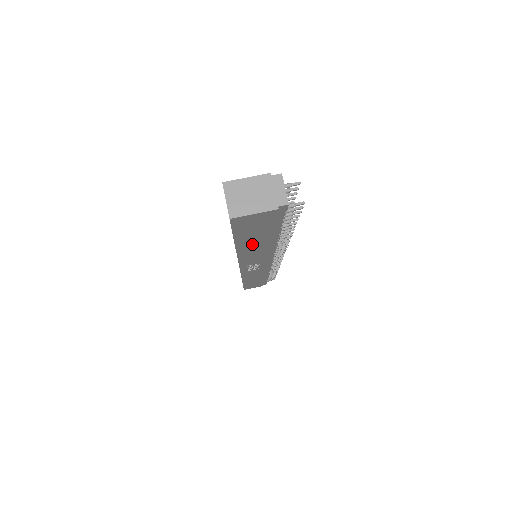
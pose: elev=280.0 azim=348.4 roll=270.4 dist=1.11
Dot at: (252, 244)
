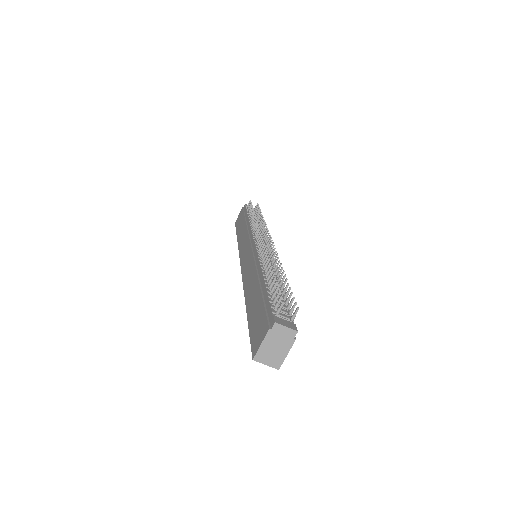
Dot at: occluded
